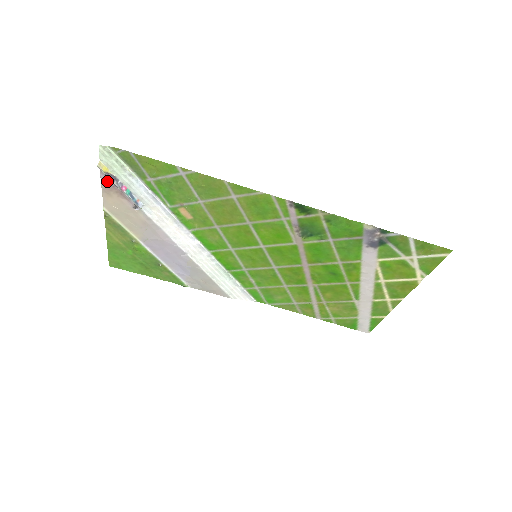
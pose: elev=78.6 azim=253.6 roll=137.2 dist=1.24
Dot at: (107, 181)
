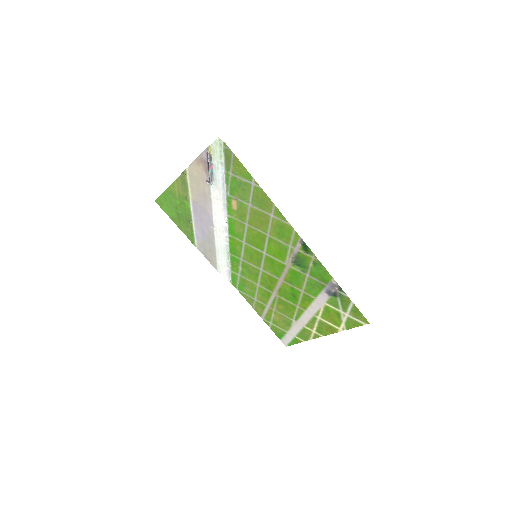
Dot at: (205, 157)
